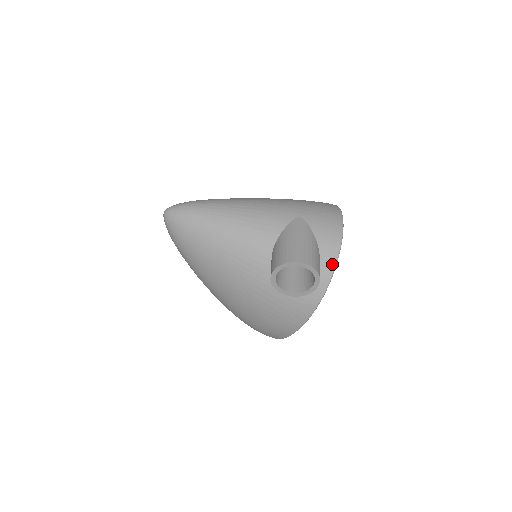
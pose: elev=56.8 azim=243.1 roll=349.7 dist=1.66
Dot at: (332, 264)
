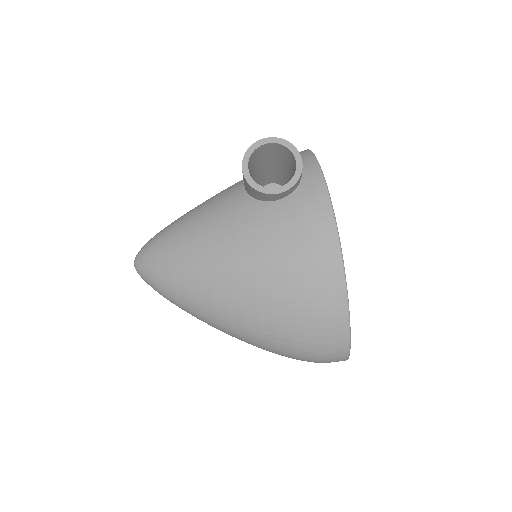
Dot at: (310, 156)
